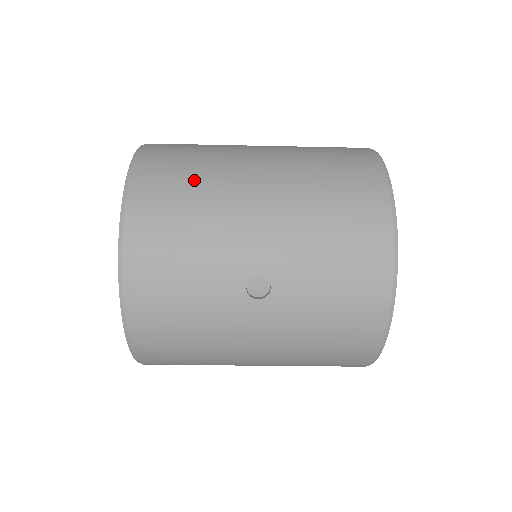
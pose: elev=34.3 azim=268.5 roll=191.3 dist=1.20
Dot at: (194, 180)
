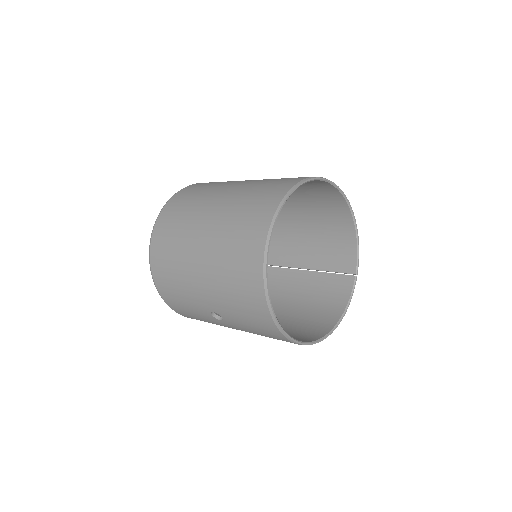
Dot at: (173, 254)
